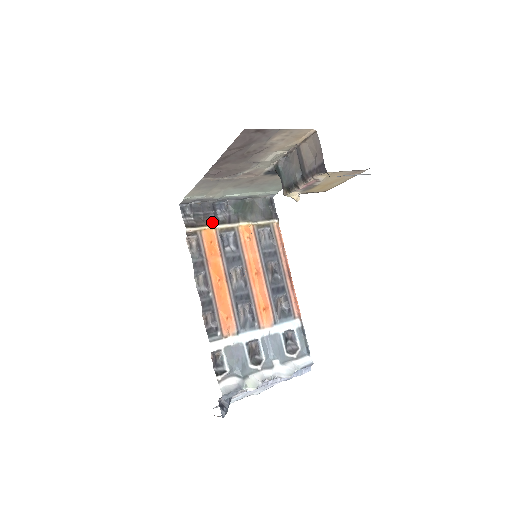
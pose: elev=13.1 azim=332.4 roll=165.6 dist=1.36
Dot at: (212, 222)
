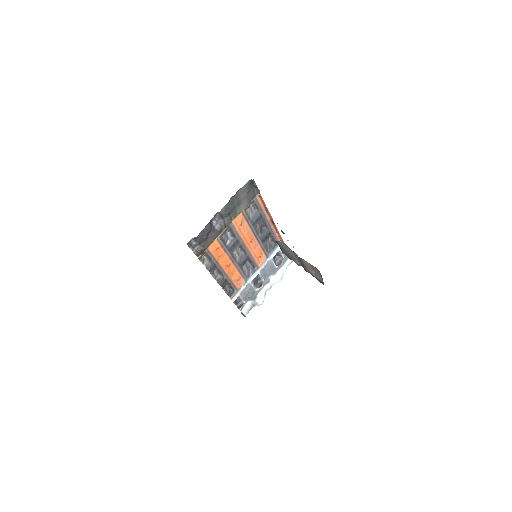
Dot at: (213, 237)
